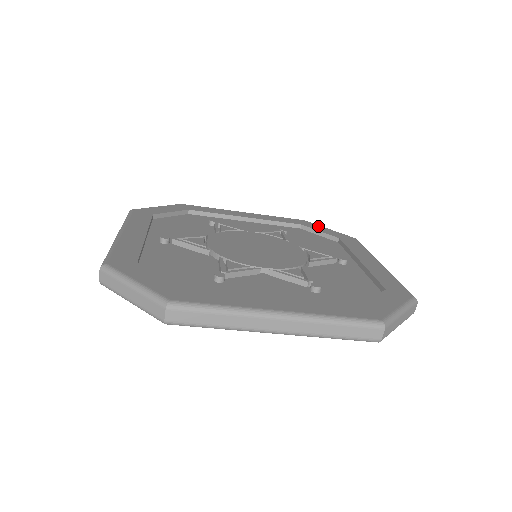
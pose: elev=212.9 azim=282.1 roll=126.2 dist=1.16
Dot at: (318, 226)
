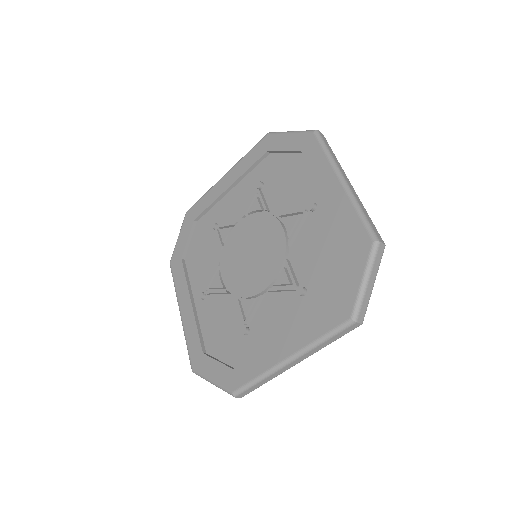
Dot at: (280, 138)
